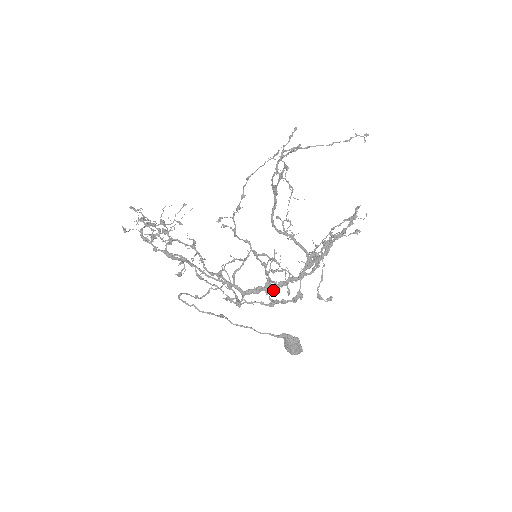
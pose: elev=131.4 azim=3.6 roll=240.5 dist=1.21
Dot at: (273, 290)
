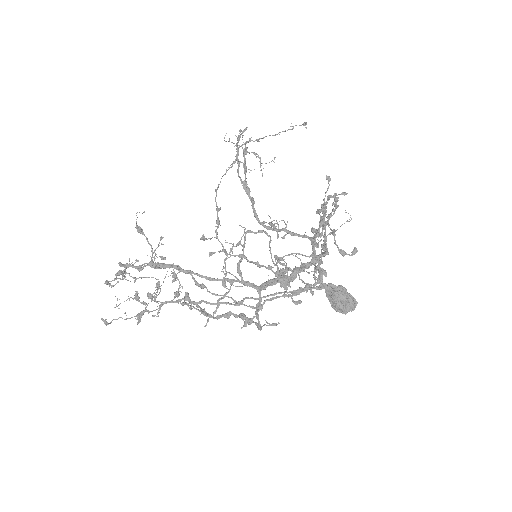
Dot at: (291, 280)
